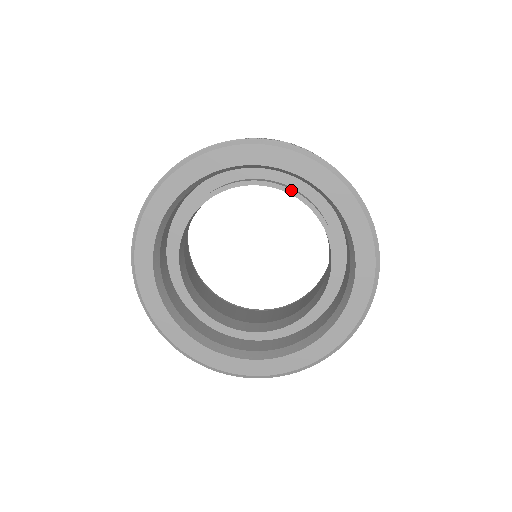
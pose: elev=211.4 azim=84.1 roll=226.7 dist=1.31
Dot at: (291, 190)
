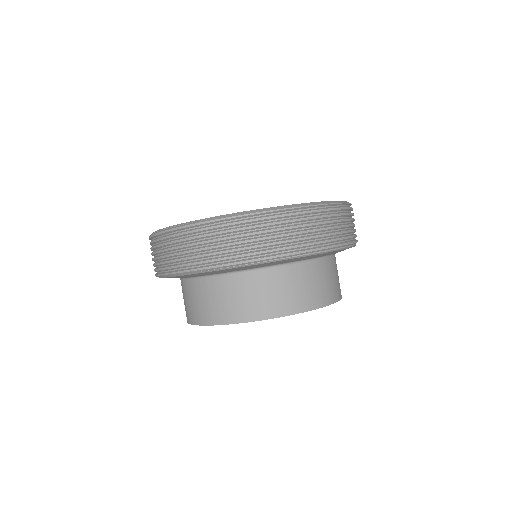
Dot at: occluded
